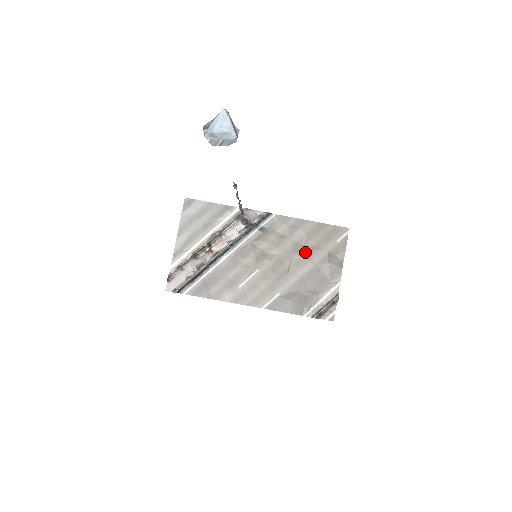
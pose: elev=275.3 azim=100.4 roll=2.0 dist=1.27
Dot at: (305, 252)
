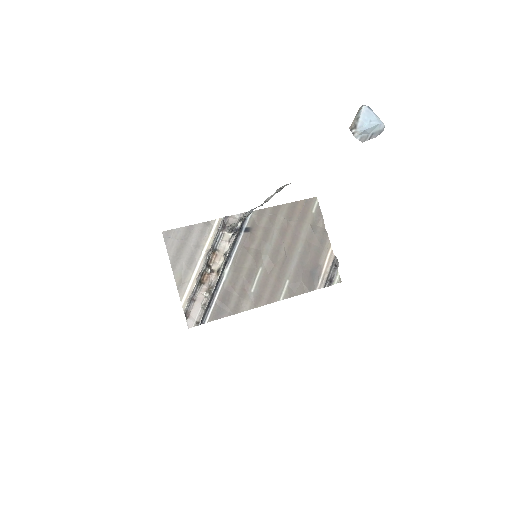
Dot at: (292, 234)
